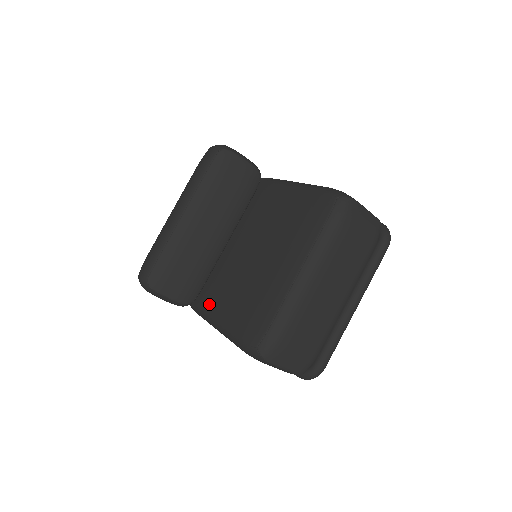
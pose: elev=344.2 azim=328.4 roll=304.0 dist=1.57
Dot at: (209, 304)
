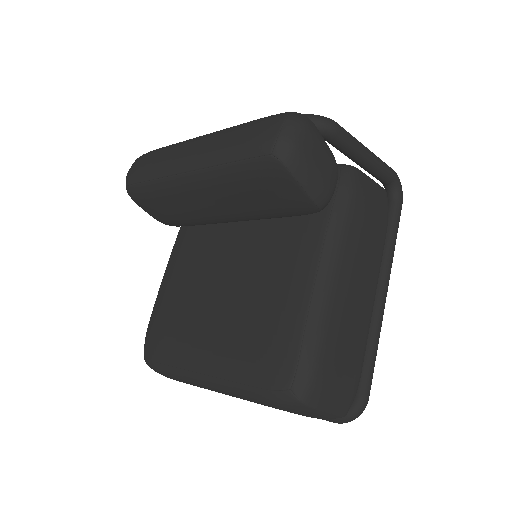
Dot at: (178, 250)
